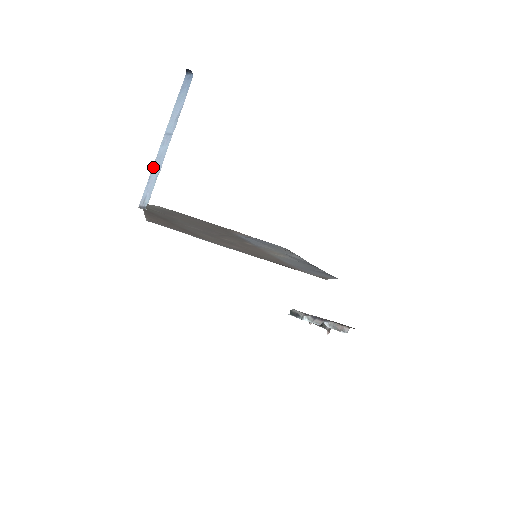
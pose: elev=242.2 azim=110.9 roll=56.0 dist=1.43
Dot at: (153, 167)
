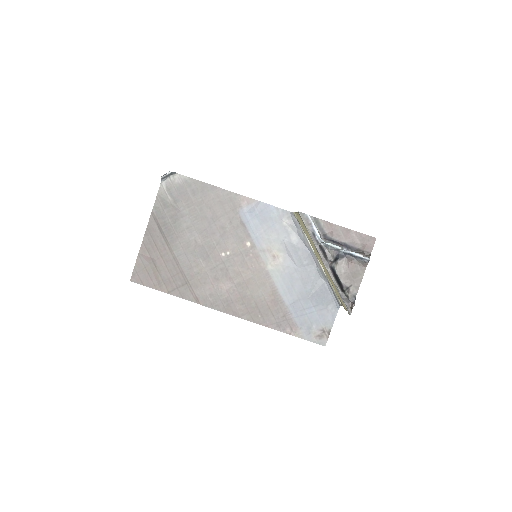
Dot at: occluded
